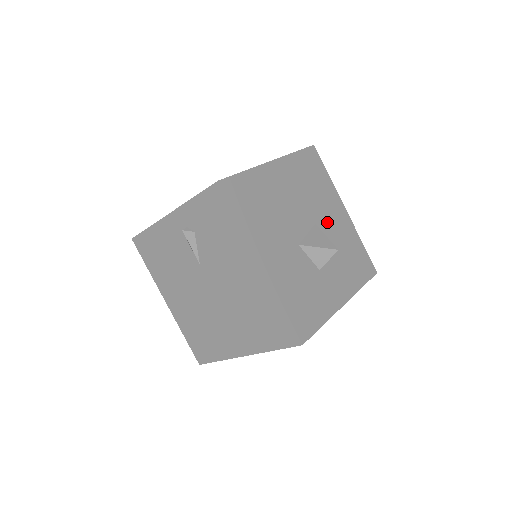
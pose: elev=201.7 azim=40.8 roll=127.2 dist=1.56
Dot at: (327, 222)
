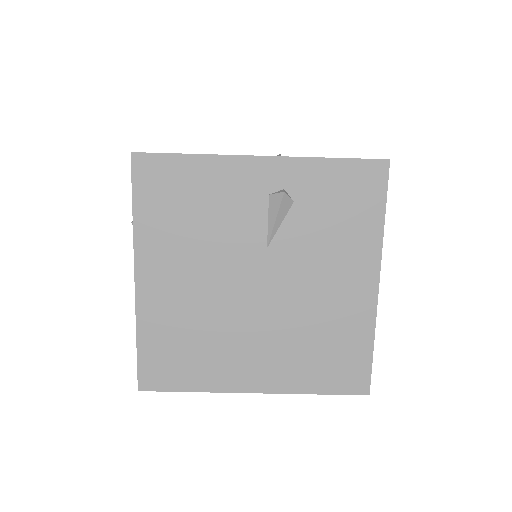
Dot at: occluded
